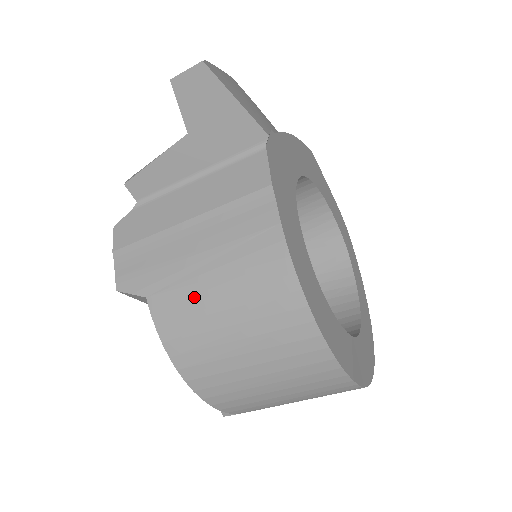
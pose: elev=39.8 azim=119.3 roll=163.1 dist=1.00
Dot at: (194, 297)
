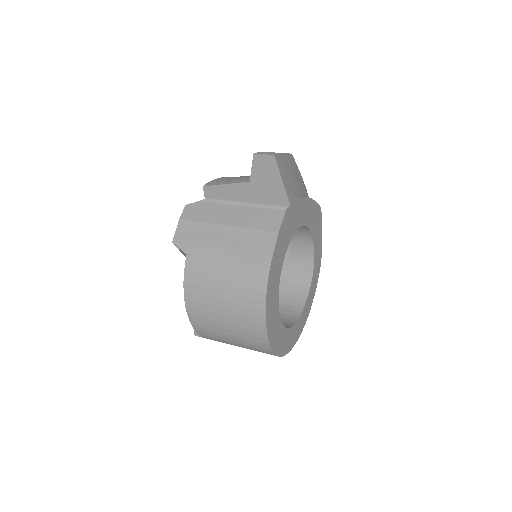
Dot at: (212, 268)
